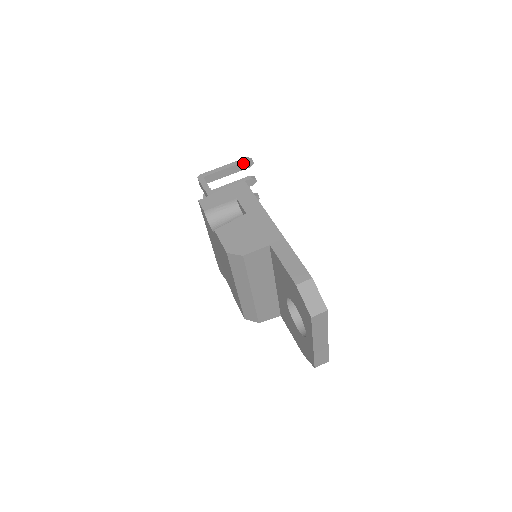
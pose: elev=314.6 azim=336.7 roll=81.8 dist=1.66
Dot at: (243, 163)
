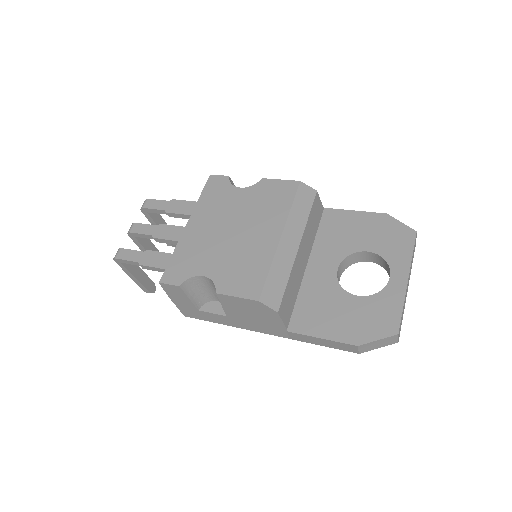
Dot at: occluded
